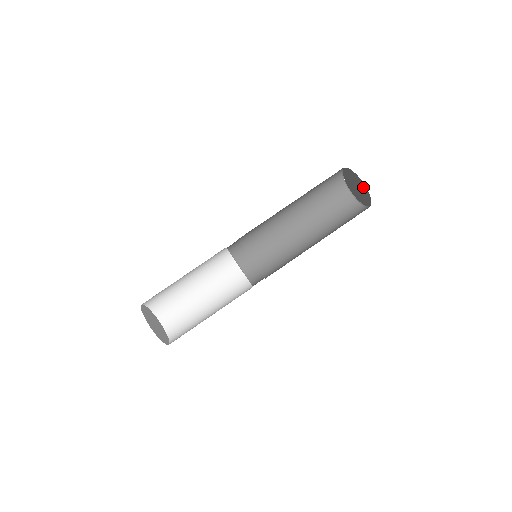
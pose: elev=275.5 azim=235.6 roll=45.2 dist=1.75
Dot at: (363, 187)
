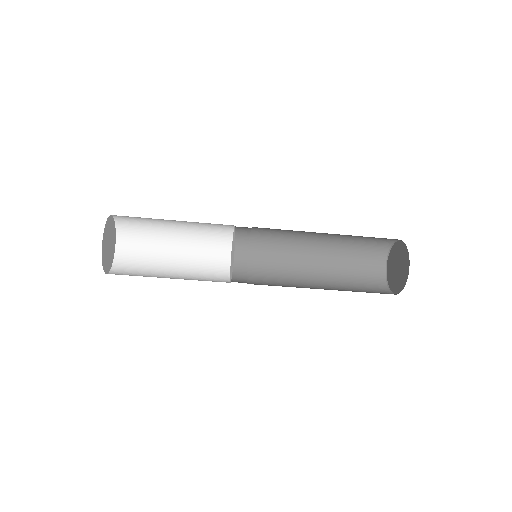
Dot at: (401, 284)
